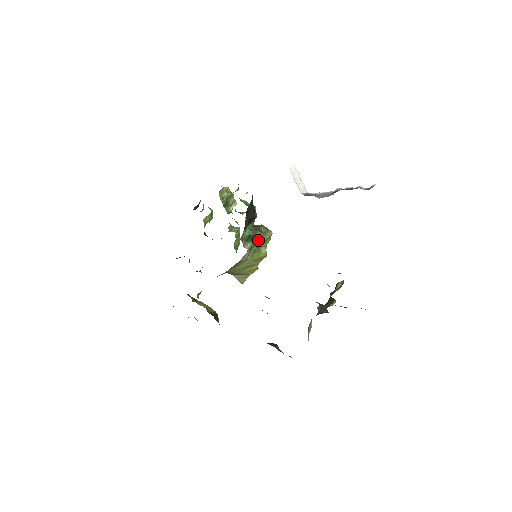
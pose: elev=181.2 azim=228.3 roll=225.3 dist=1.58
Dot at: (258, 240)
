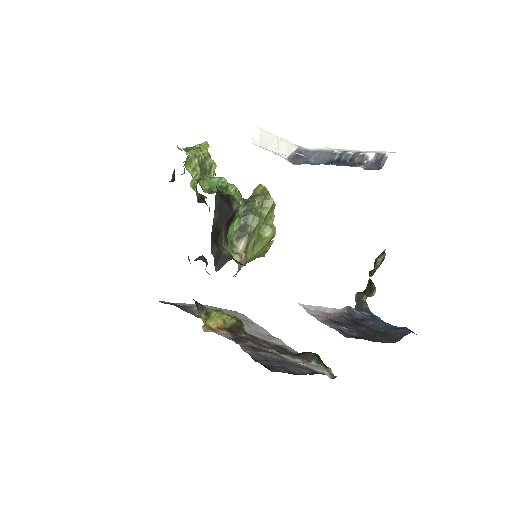
Dot at: (253, 229)
